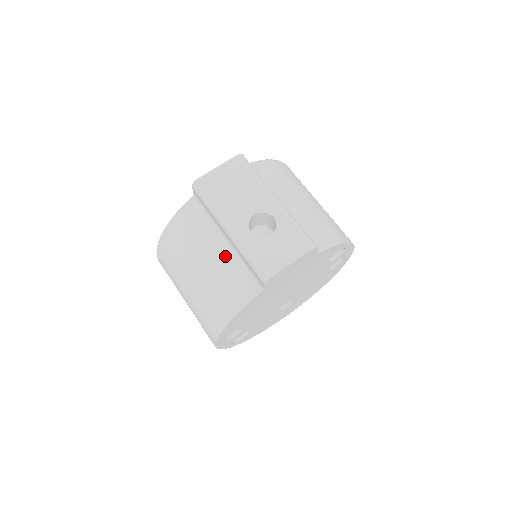
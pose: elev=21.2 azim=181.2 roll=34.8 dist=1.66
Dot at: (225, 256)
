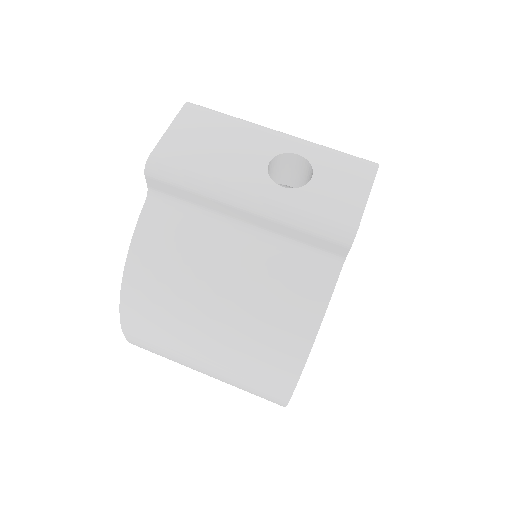
Dot at: (253, 250)
